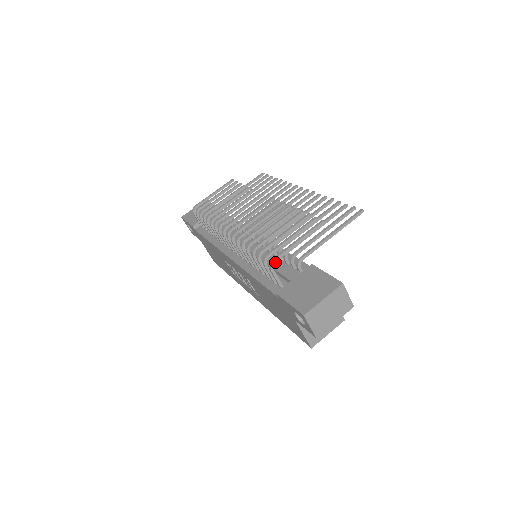
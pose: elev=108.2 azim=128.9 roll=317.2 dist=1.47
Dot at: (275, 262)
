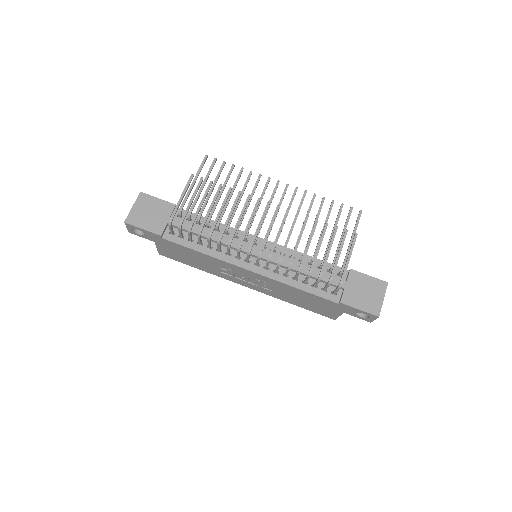
Dot at: (315, 272)
